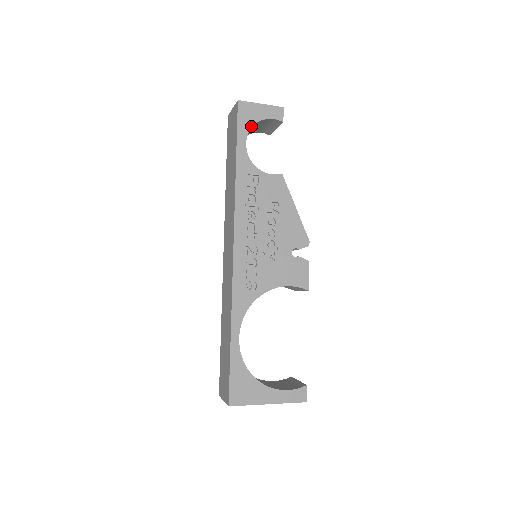
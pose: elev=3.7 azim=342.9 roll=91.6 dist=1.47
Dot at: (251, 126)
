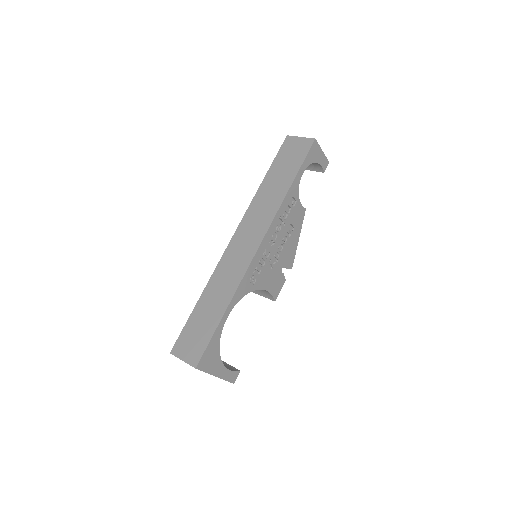
Dot at: (311, 163)
